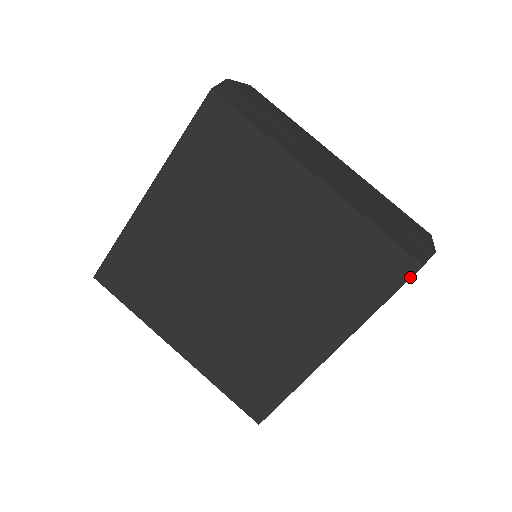
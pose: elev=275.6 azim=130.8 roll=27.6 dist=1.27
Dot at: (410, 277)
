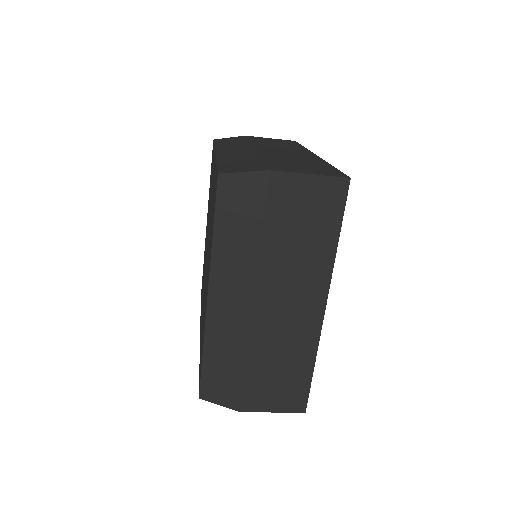
Dot at: occluded
